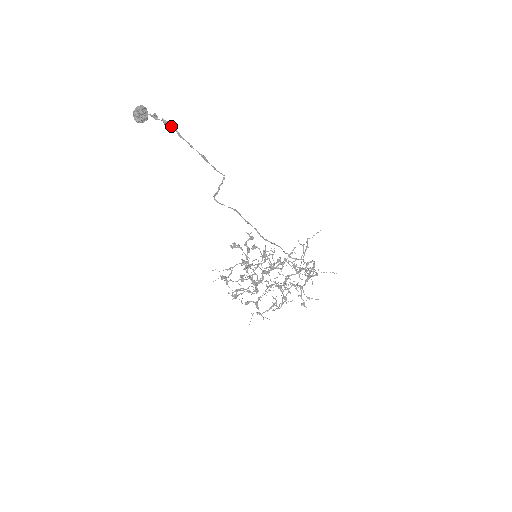
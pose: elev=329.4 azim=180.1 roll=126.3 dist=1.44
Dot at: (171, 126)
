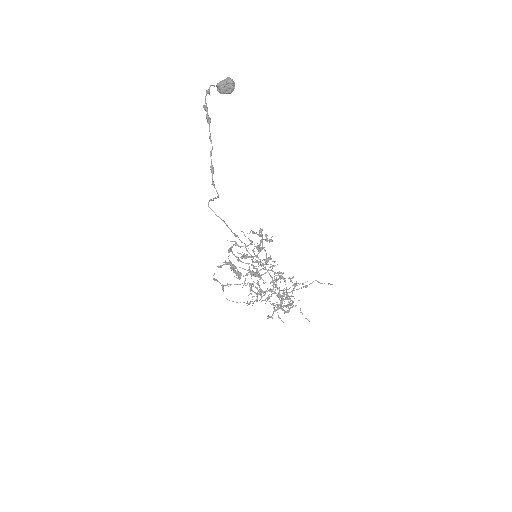
Dot at: (209, 125)
